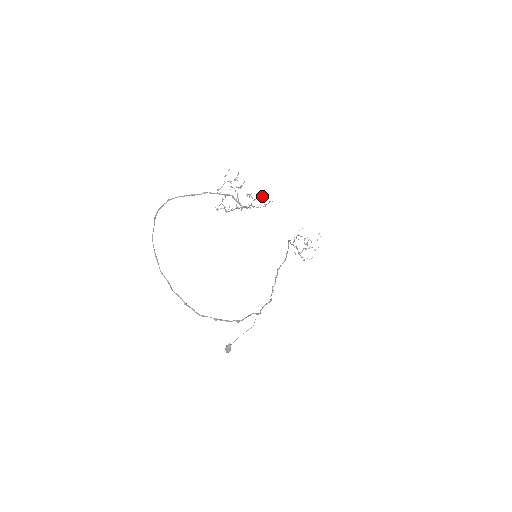
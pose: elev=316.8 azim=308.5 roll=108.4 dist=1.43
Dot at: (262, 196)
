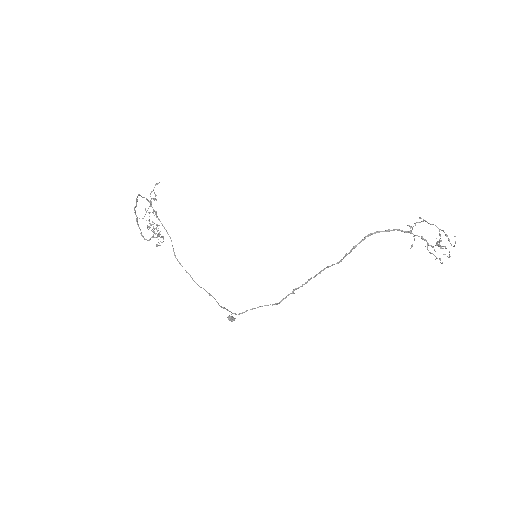
Dot at: (158, 234)
